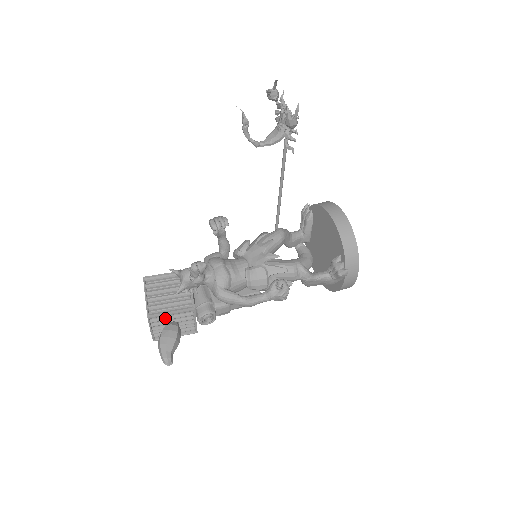
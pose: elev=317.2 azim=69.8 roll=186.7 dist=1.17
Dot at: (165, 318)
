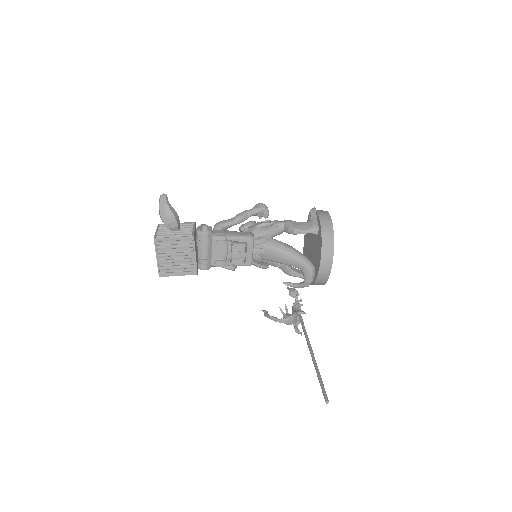
Dot at: occluded
